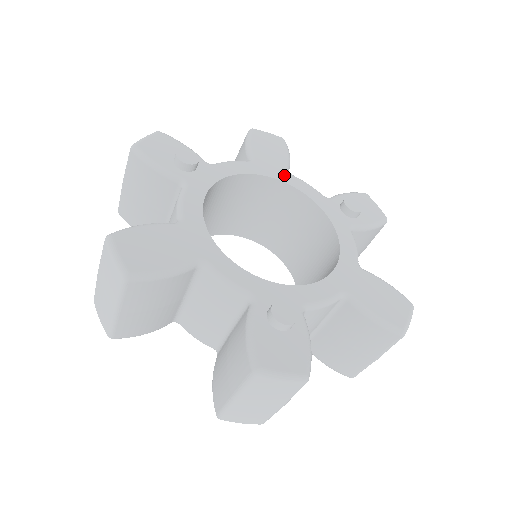
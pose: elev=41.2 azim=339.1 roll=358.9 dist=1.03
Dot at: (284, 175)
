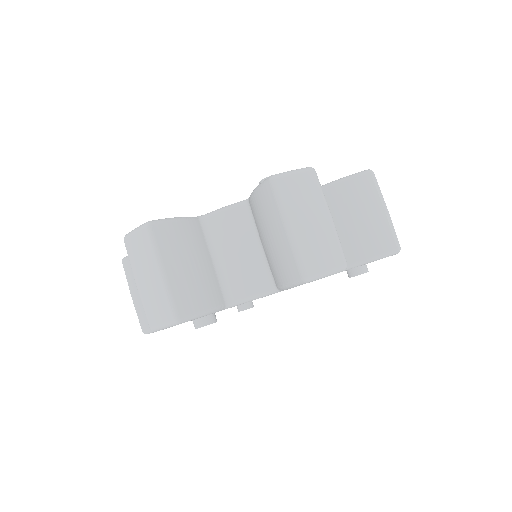
Dot at: occluded
